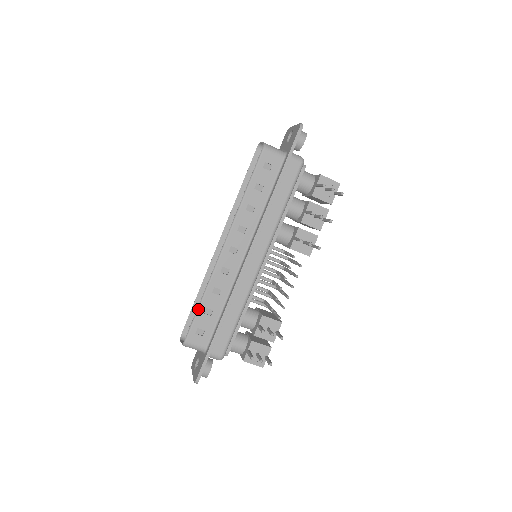
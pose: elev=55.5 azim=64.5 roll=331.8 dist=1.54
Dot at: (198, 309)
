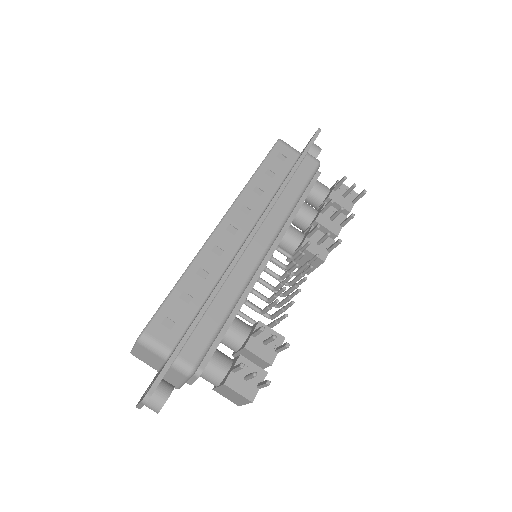
Dot at: (172, 290)
